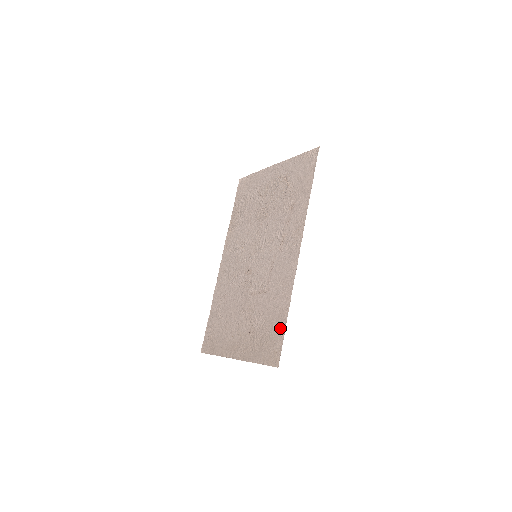
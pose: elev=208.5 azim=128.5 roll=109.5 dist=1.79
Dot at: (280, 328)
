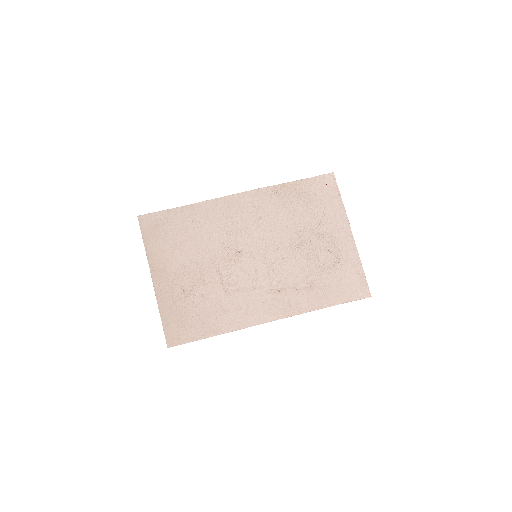
Dot at: (200, 333)
